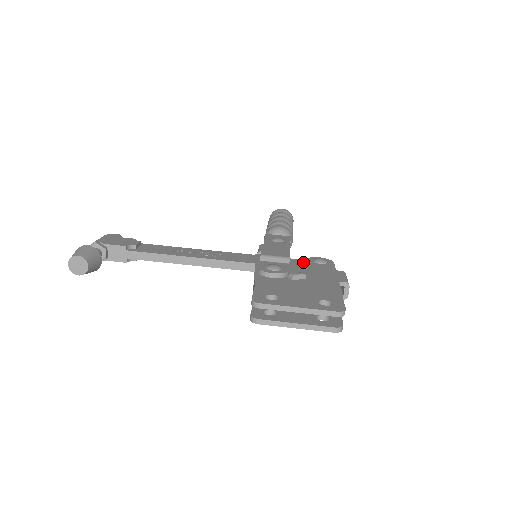
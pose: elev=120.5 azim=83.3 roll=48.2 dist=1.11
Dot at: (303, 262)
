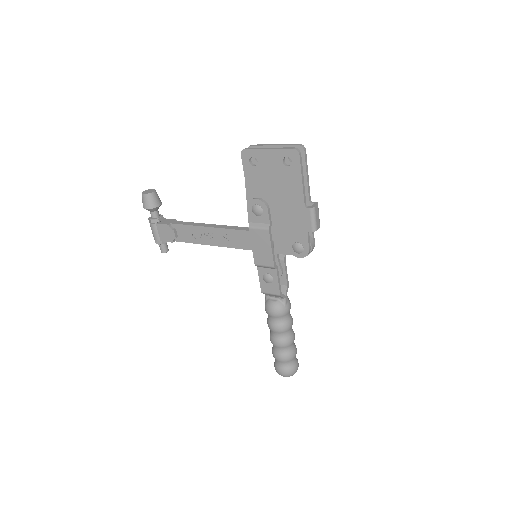
Dot at: occluded
